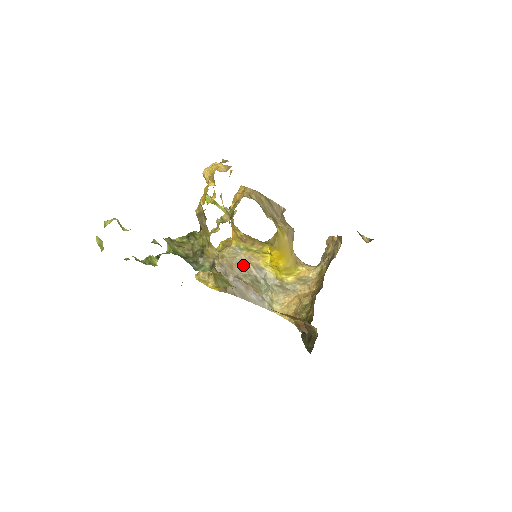
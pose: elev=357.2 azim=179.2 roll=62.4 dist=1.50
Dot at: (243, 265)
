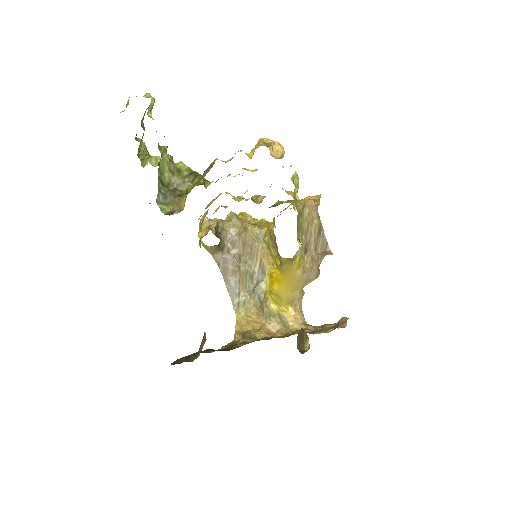
Dot at: (254, 253)
